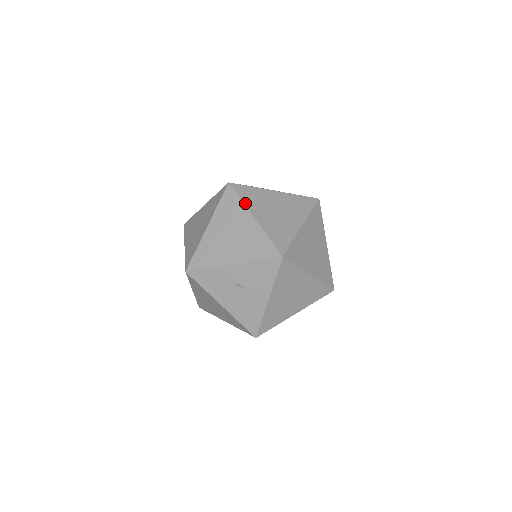
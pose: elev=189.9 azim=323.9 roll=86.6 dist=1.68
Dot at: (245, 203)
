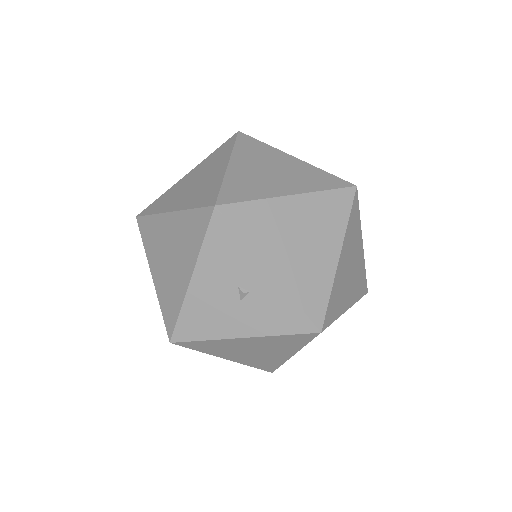
Dot at: (348, 228)
